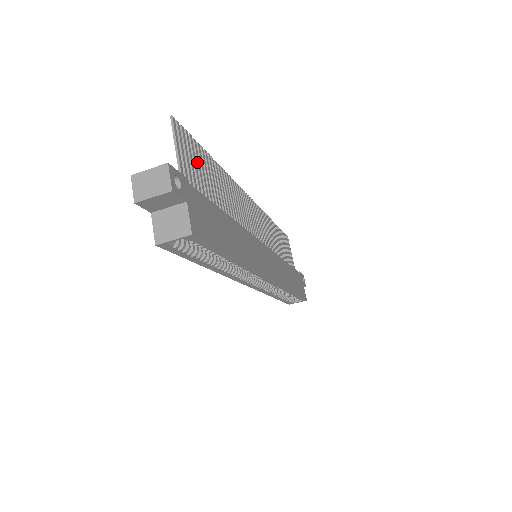
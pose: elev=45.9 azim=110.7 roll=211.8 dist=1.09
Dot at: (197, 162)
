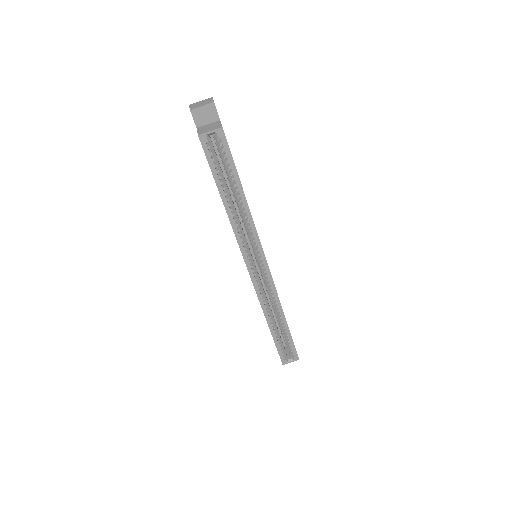
Dot at: occluded
